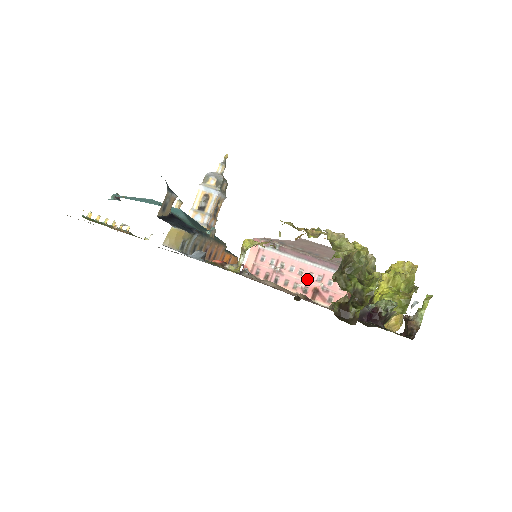
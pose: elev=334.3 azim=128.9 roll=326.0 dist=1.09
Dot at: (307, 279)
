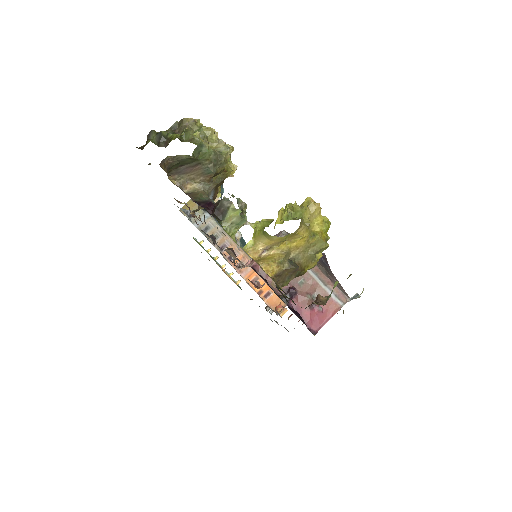
Dot at: occluded
